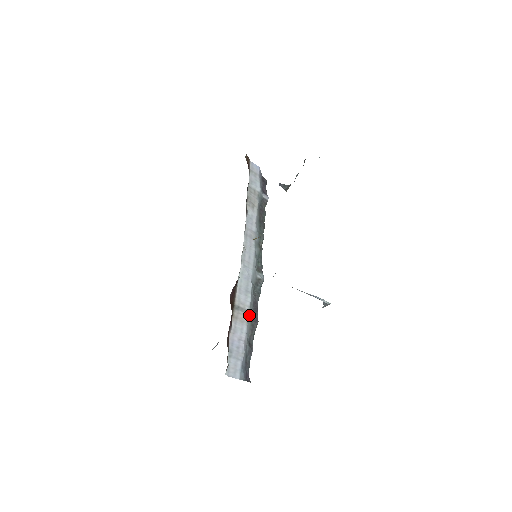
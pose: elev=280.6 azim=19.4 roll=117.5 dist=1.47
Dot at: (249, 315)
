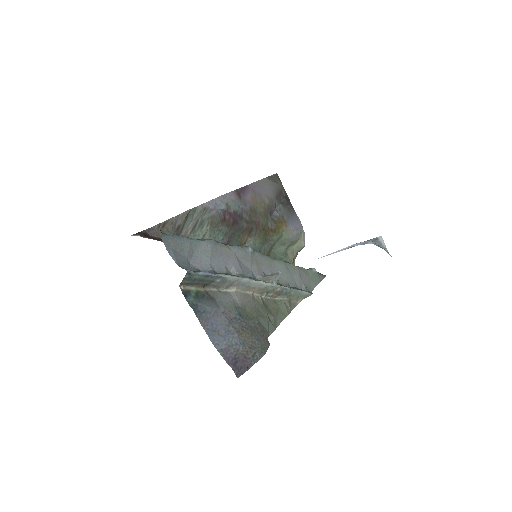
Dot at: occluded
